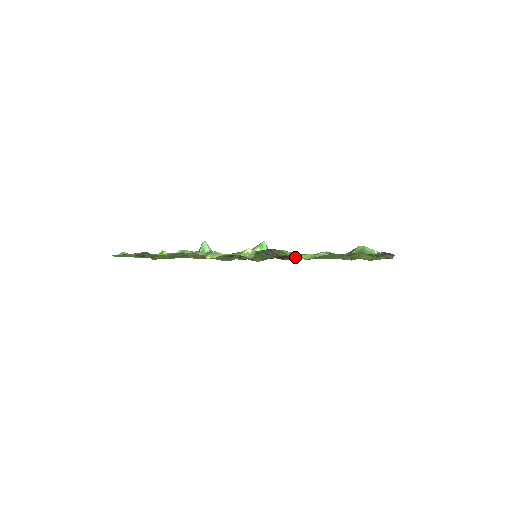
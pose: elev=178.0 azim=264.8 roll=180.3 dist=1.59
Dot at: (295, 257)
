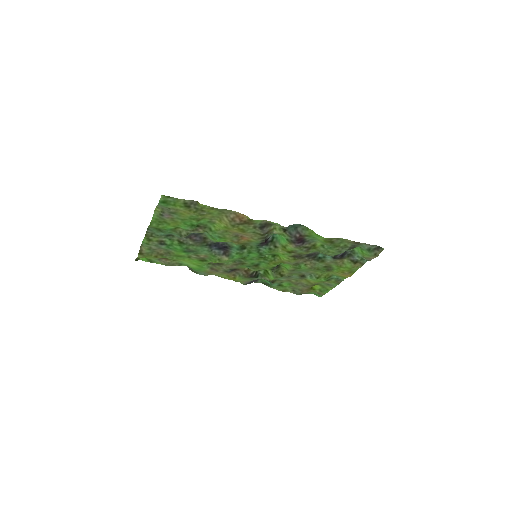
Dot at: (318, 235)
